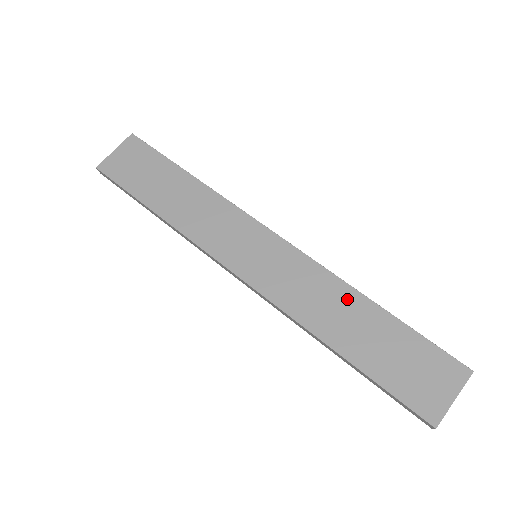
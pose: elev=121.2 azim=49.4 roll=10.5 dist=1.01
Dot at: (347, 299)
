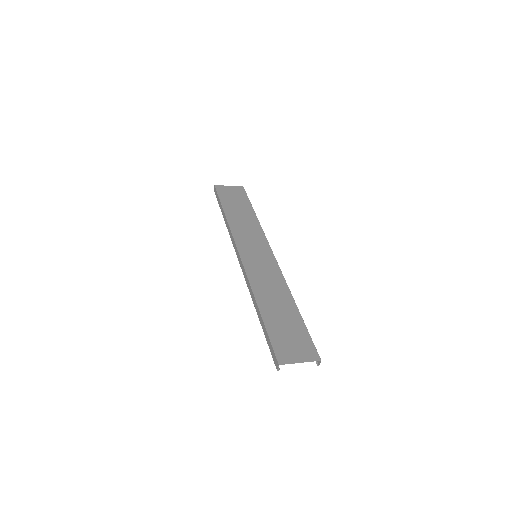
Dot at: (284, 296)
